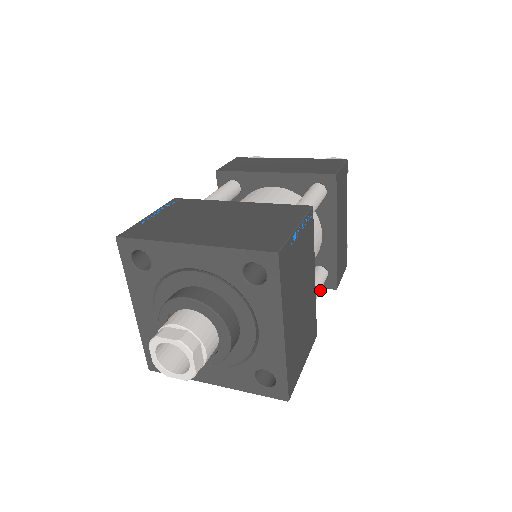
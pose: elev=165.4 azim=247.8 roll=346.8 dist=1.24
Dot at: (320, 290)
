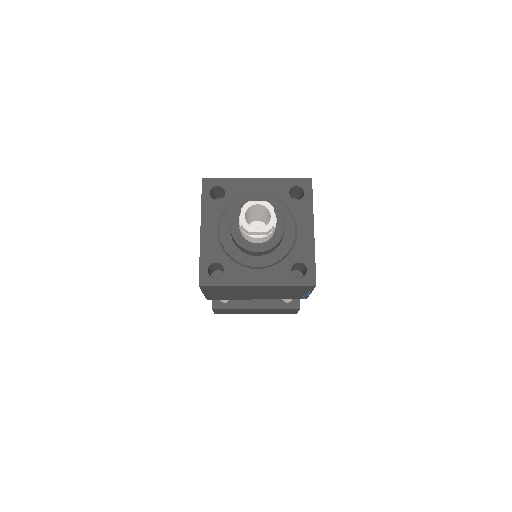
Dot at: occluded
